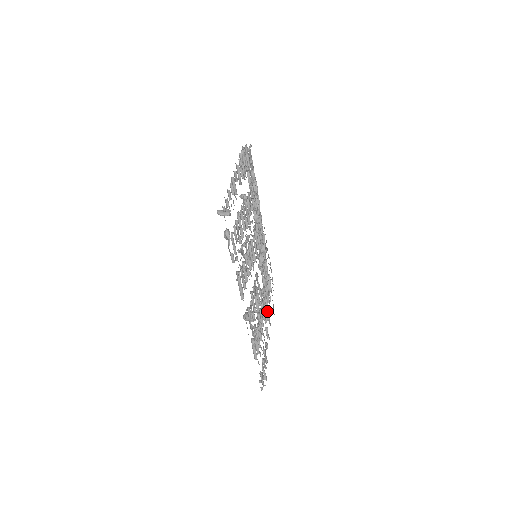
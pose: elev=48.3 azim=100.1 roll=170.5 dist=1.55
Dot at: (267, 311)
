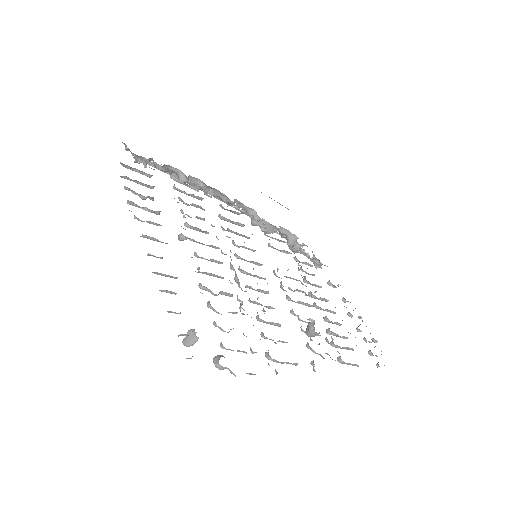
Dot at: (312, 259)
